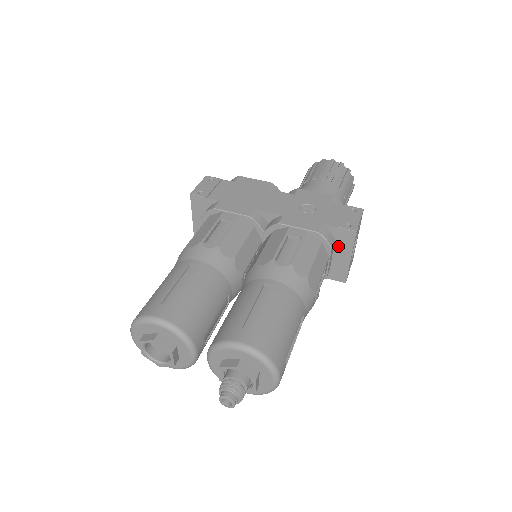
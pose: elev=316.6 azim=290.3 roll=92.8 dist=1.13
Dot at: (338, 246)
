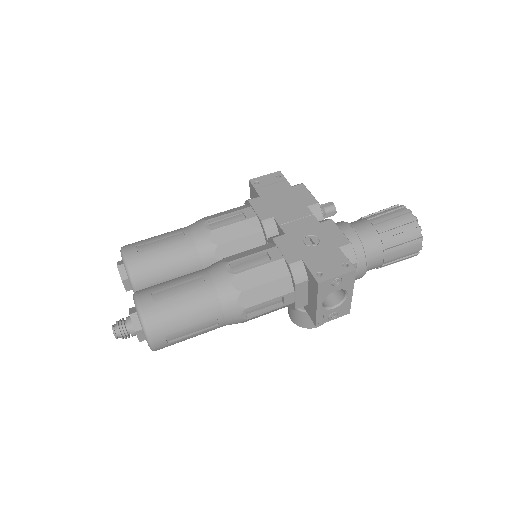
Dot at: (310, 288)
